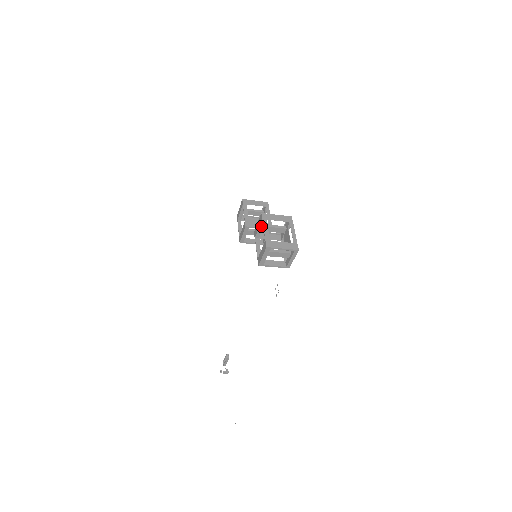
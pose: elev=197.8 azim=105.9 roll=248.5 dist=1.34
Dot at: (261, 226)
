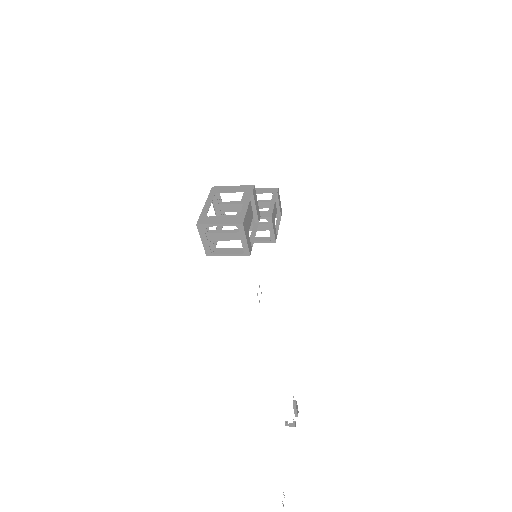
Dot at: (215, 204)
